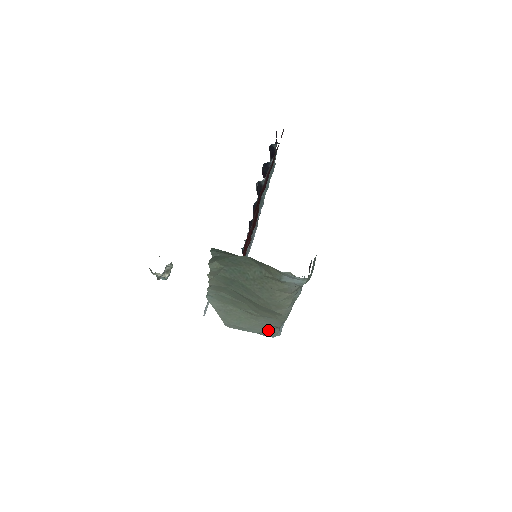
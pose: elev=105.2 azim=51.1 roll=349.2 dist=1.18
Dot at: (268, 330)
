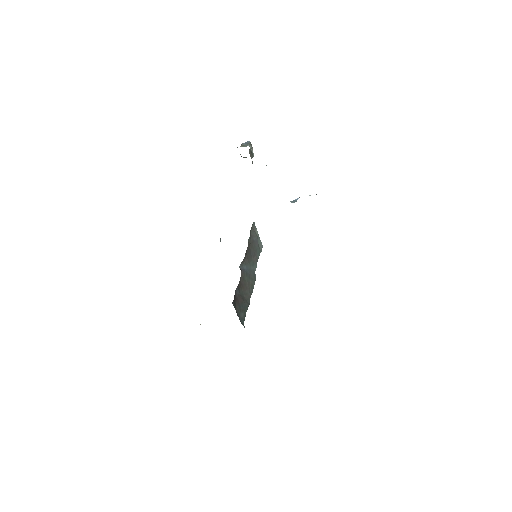
Dot at: occluded
